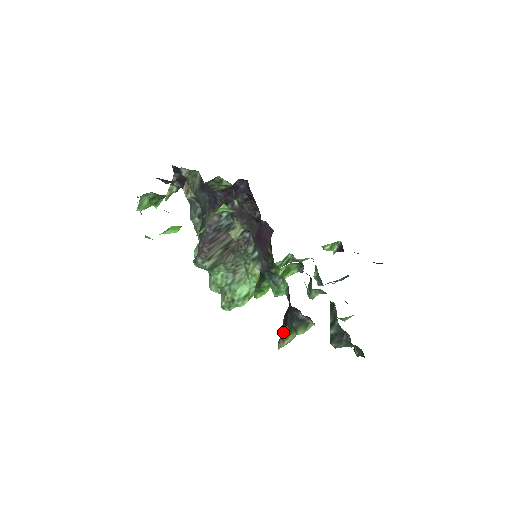
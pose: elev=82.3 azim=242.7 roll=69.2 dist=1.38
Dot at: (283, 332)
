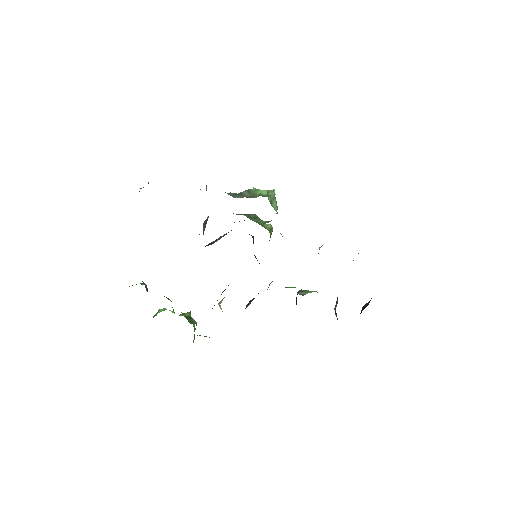
Dot at: occluded
